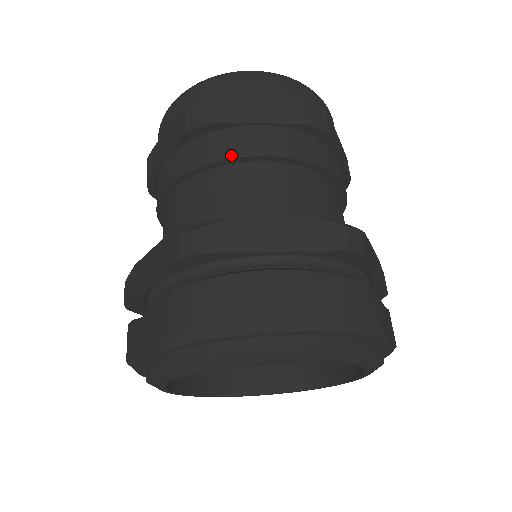
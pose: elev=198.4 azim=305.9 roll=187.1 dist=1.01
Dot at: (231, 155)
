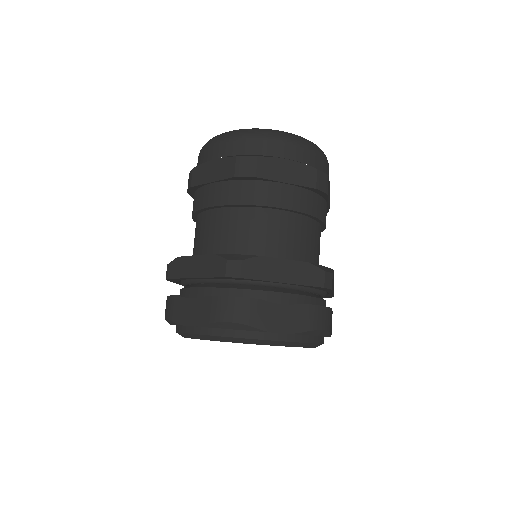
Dot at: (264, 203)
